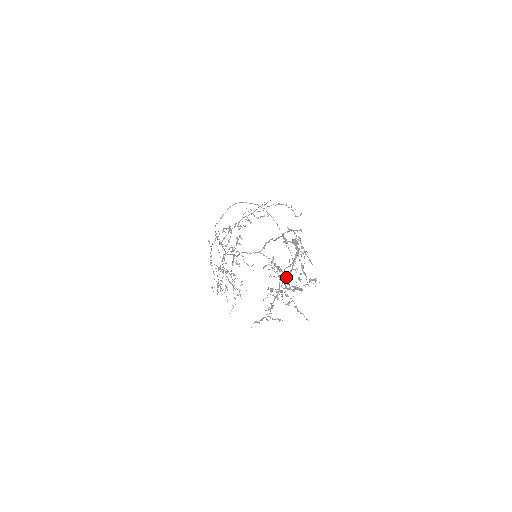
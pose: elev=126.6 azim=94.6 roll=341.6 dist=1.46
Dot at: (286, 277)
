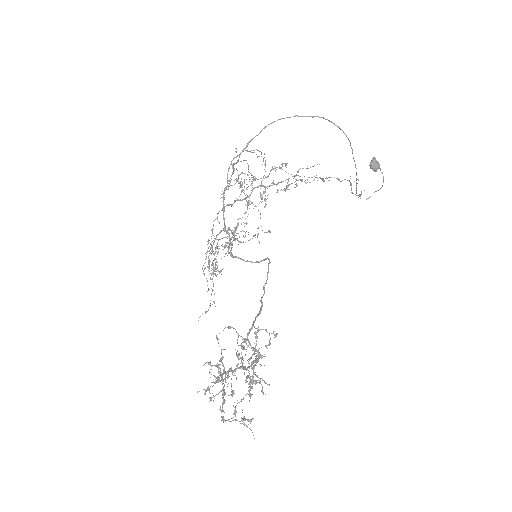
Dot at: occluded
